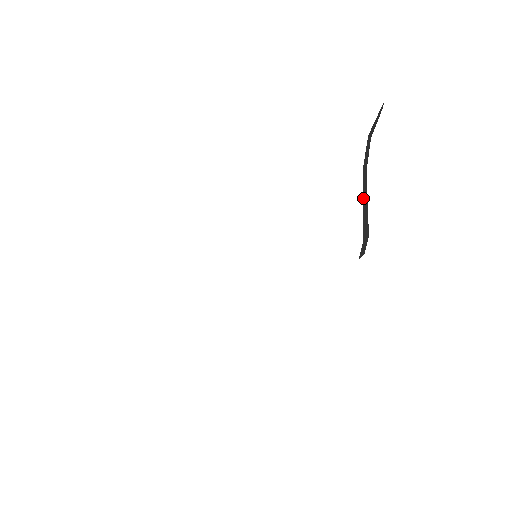
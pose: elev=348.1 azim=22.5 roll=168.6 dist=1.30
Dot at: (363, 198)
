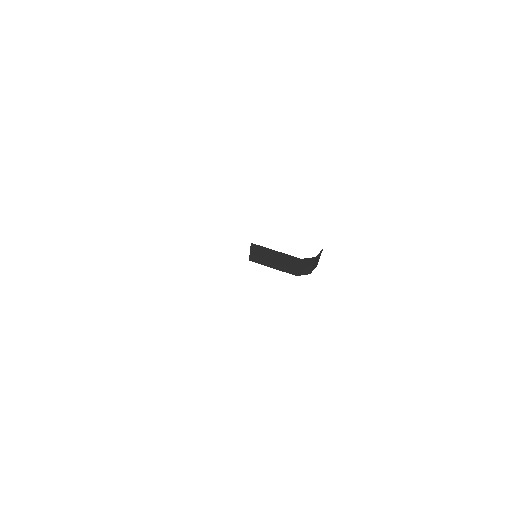
Dot at: occluded
